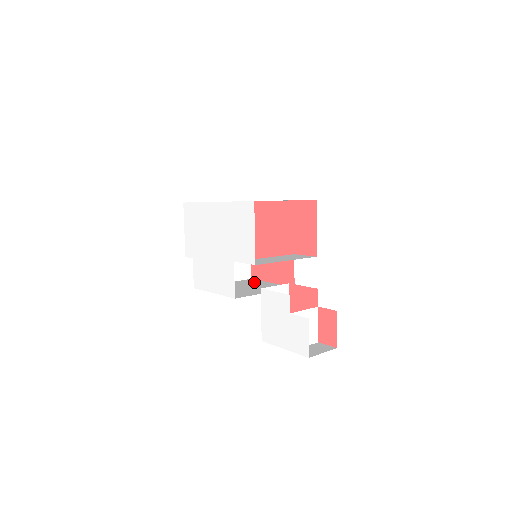
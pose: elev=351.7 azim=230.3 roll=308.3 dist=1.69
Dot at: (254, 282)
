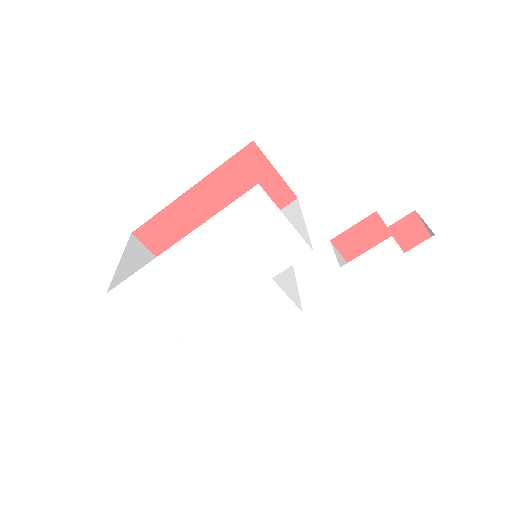
Dot at: occluded
